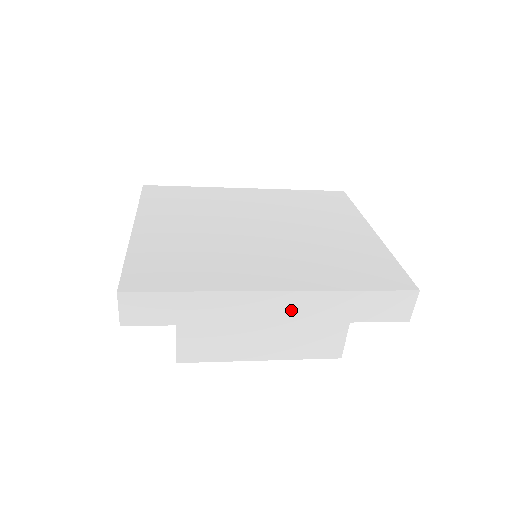
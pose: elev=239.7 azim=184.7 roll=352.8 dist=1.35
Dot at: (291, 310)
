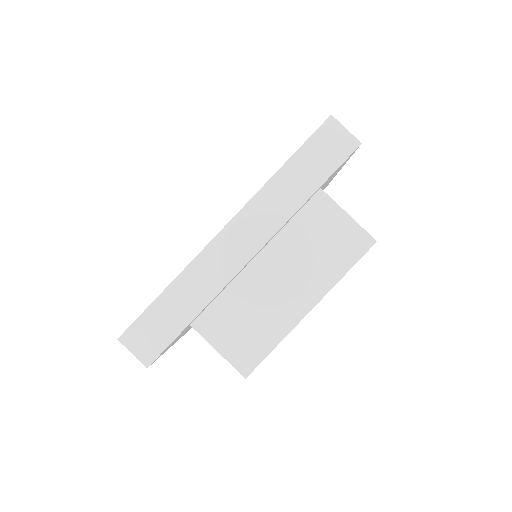
Dot at: (254, 231)
